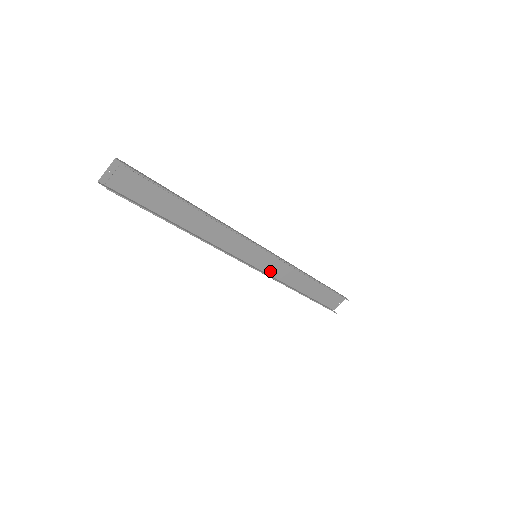
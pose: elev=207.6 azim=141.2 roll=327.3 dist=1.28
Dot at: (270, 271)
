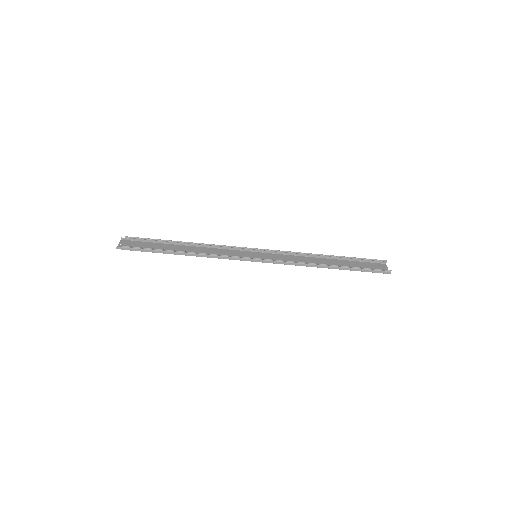
Dot at: (281, 263)
